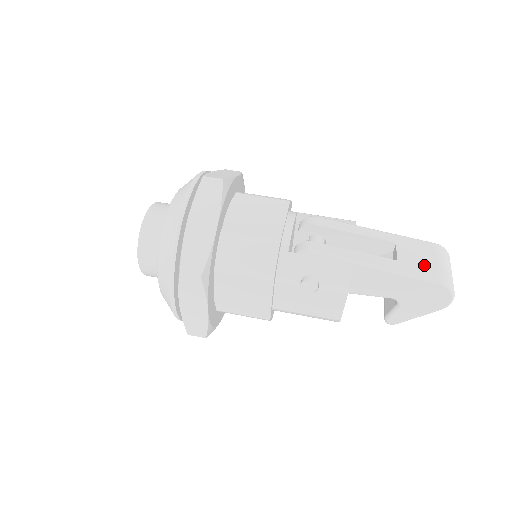
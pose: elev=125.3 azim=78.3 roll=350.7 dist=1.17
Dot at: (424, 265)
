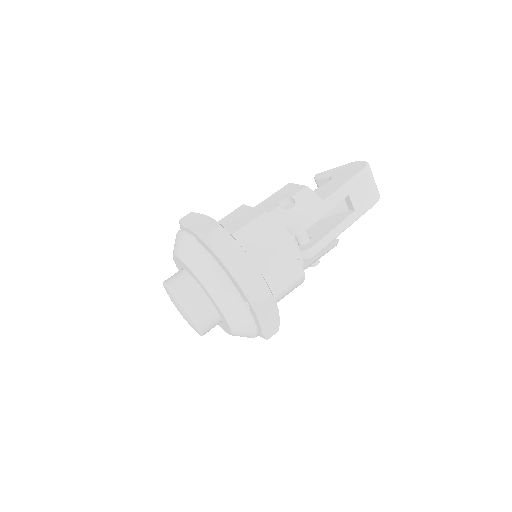
Dot at: (367, 199)
